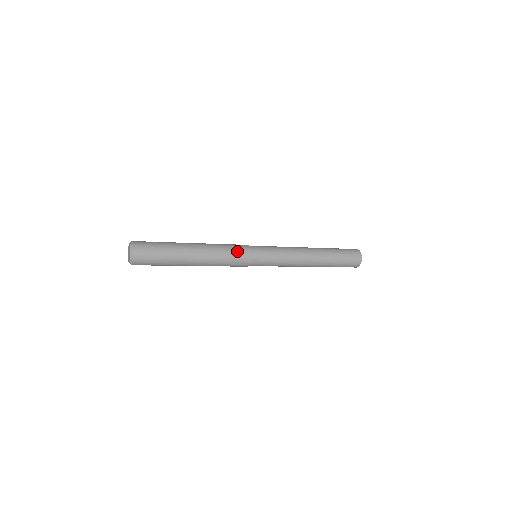
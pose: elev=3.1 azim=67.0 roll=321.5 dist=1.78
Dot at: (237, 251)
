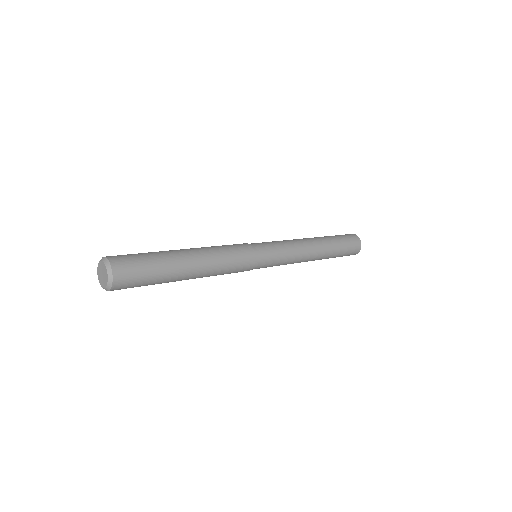
Dot at: (239, 266)
